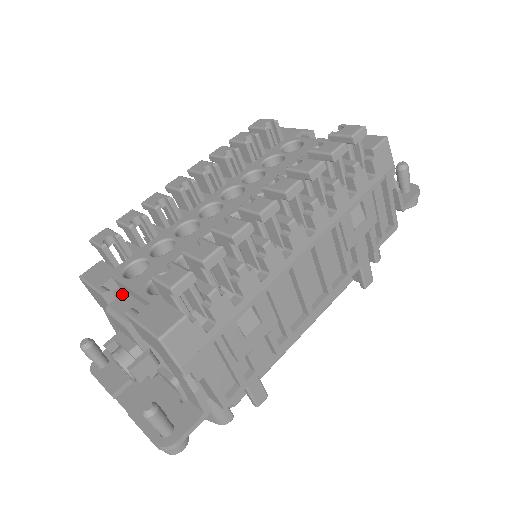
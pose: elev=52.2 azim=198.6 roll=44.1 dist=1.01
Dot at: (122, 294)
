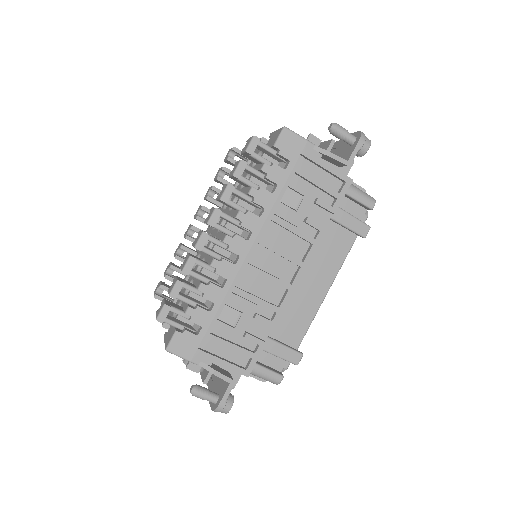
Dot at: occluded
